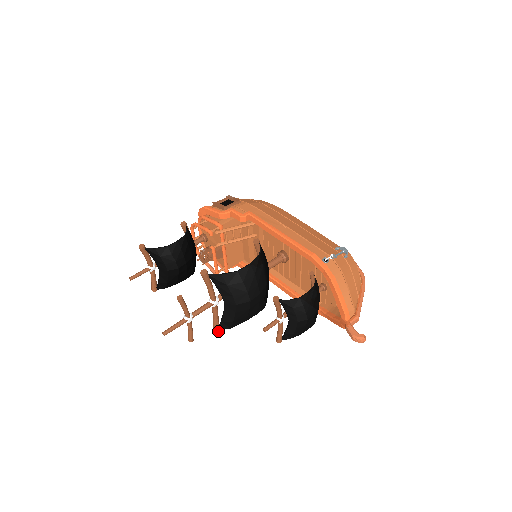
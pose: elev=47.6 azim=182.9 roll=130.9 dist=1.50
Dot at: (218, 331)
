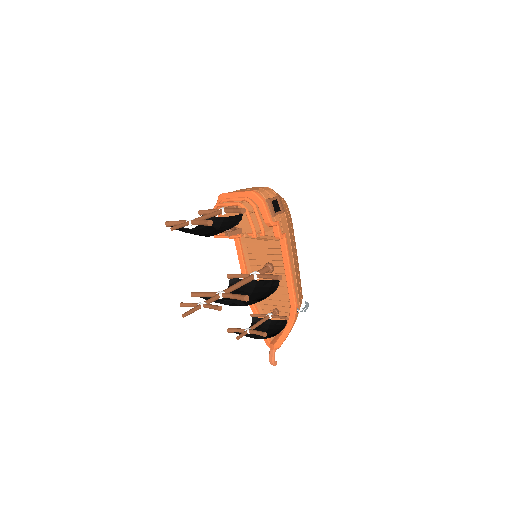
Dot at: (195, 296)
